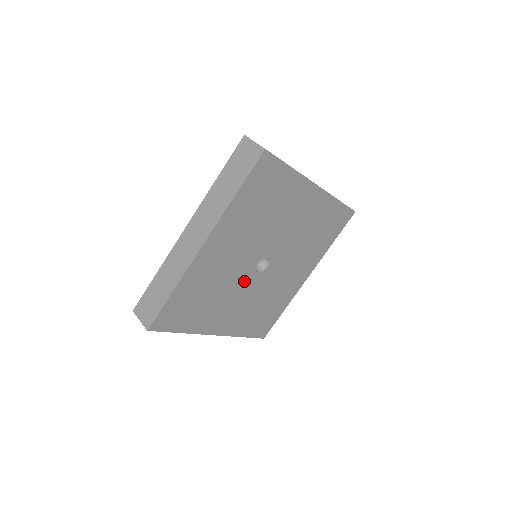
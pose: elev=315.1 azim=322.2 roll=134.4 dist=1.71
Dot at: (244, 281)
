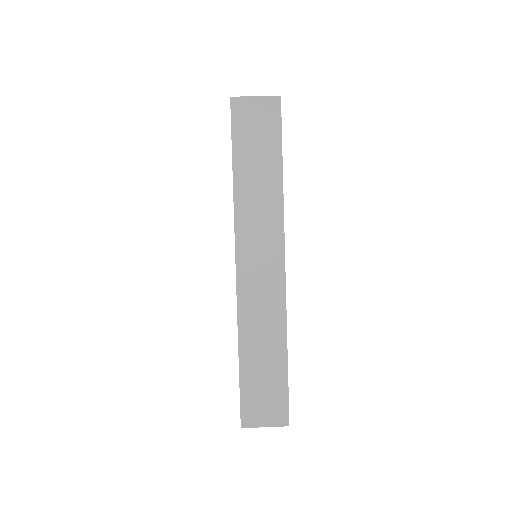
Dot at: occluded
